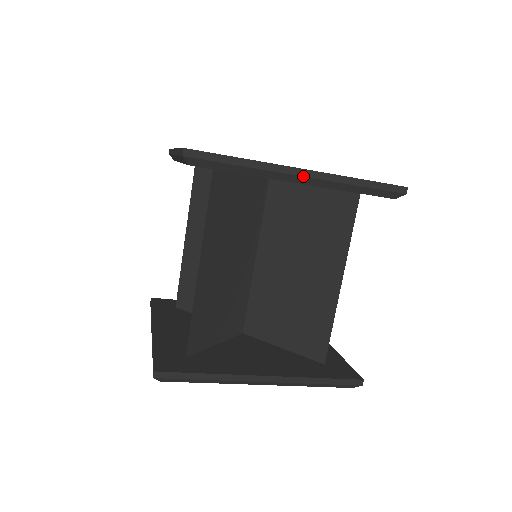
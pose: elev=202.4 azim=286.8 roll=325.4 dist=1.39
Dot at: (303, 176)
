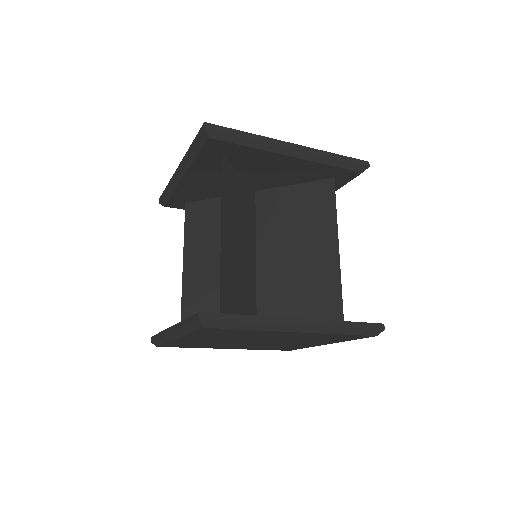
Dot at: (294, 148)
